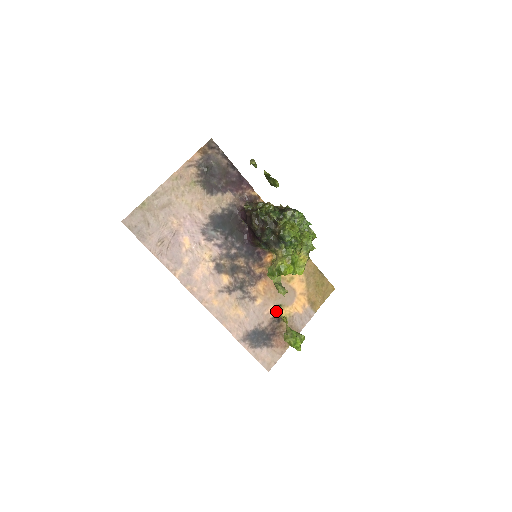
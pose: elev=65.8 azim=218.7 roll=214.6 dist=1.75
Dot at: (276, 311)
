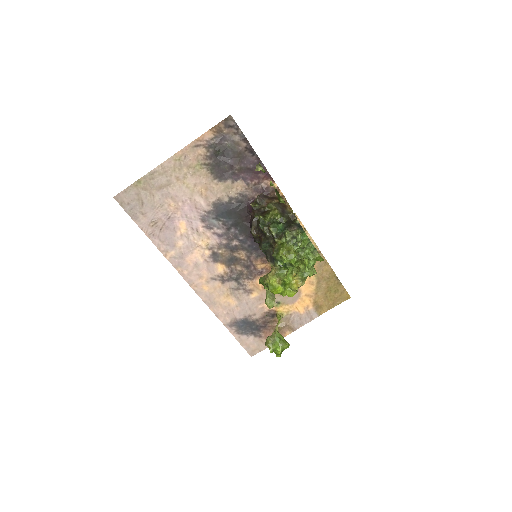
Dot at: occluded
